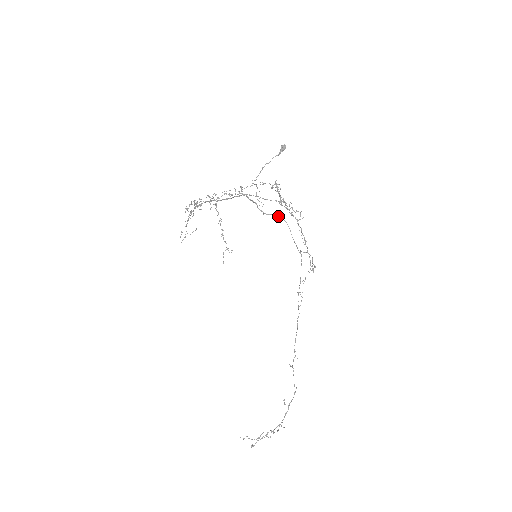
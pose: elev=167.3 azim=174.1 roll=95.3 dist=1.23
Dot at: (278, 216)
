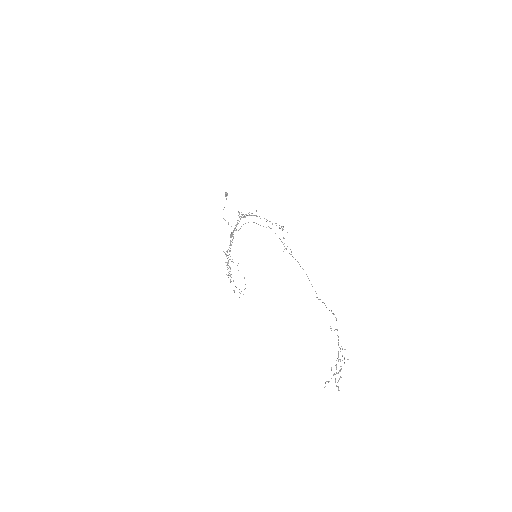
Dot at: (245, 223)
